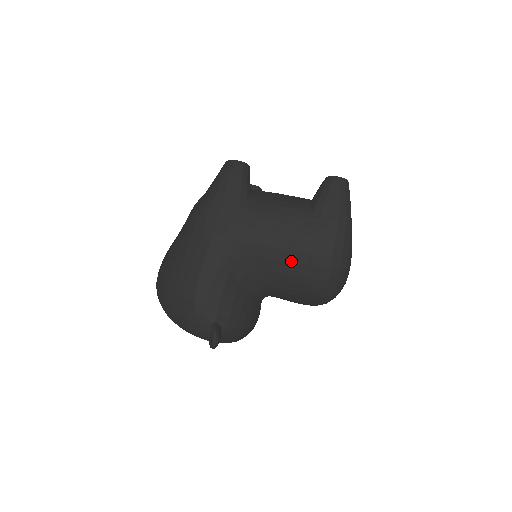
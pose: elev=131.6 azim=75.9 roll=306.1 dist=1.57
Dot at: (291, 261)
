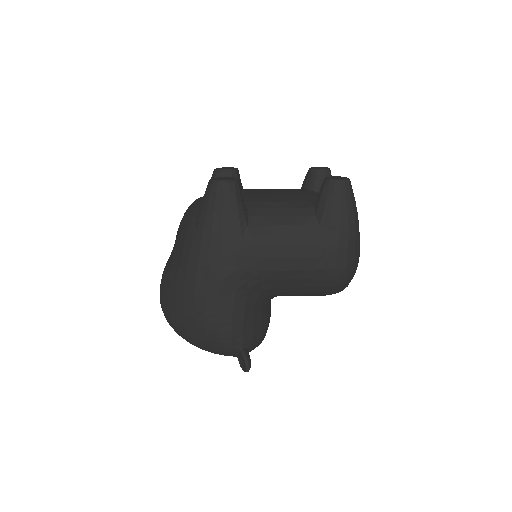
Dot at: (306, 277)
